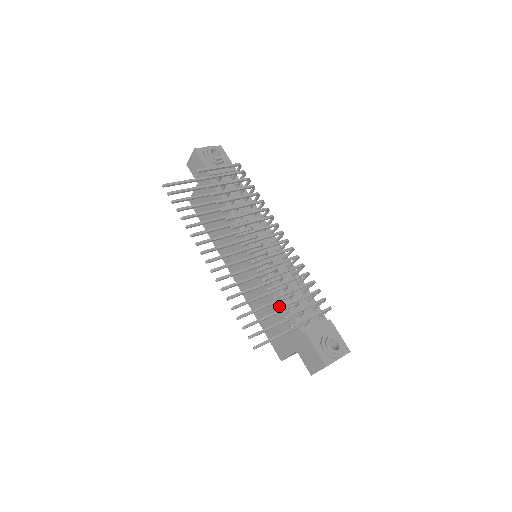
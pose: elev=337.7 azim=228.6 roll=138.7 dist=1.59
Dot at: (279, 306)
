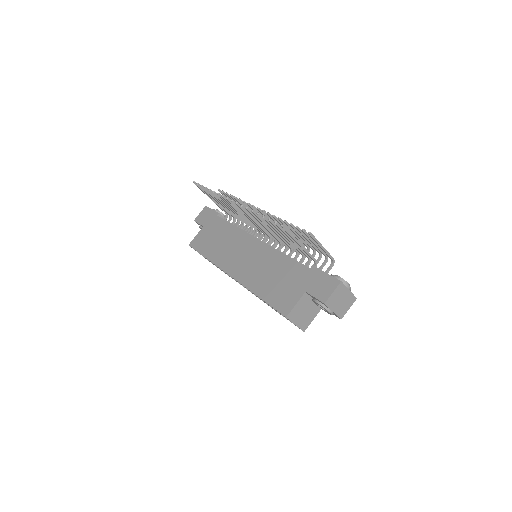
Dot at: (285, 264)
